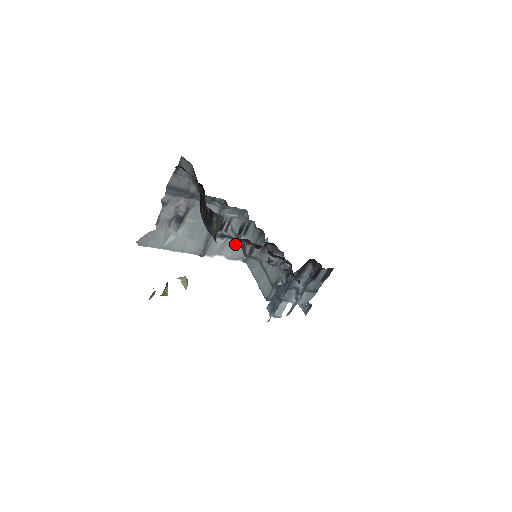
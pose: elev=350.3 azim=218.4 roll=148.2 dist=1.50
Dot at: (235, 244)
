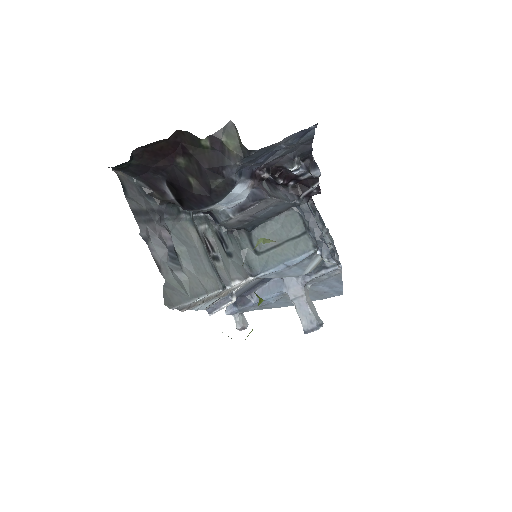
Dot at: (231, 263)
